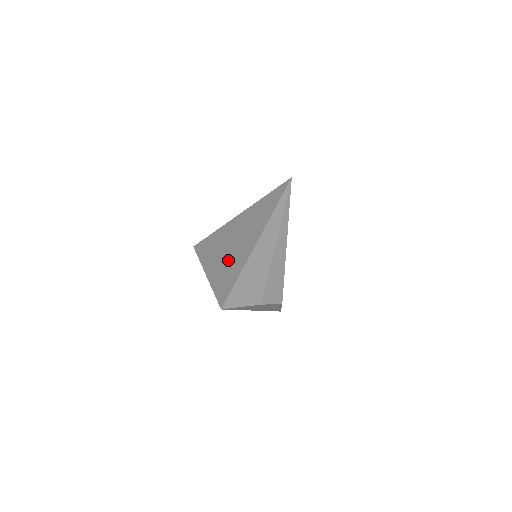
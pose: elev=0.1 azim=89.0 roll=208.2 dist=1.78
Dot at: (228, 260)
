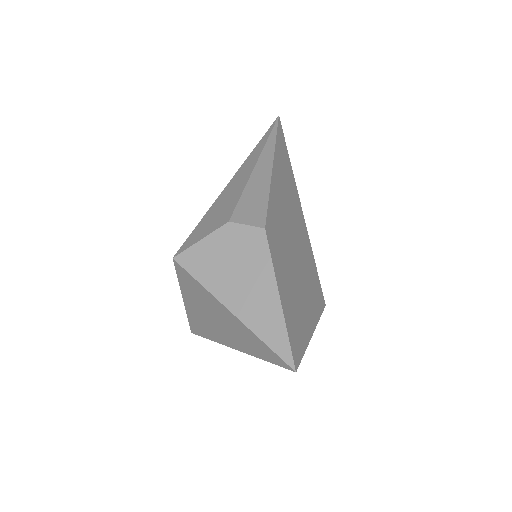
Dot at: occluded
